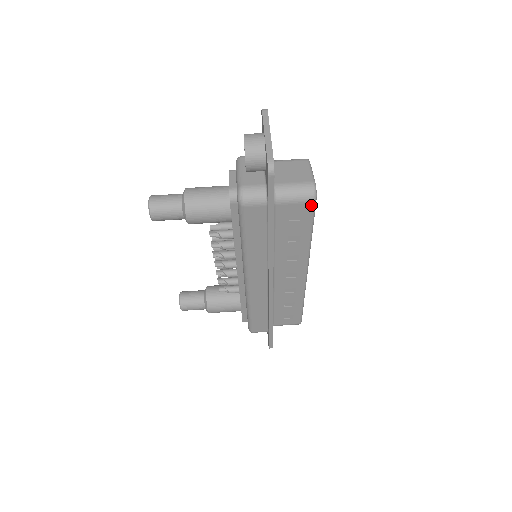
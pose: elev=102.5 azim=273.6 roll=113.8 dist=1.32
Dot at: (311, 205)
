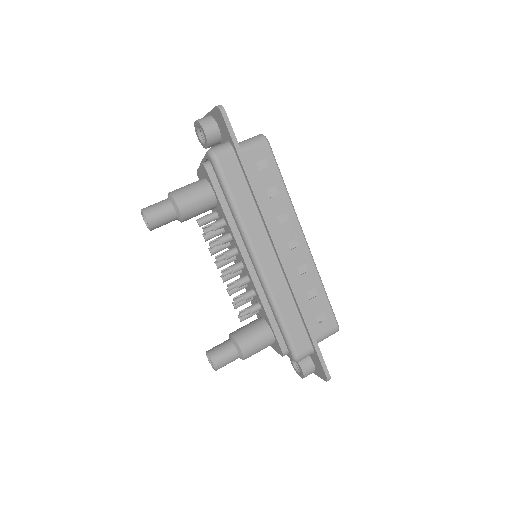
Dot at: (267, 147)
